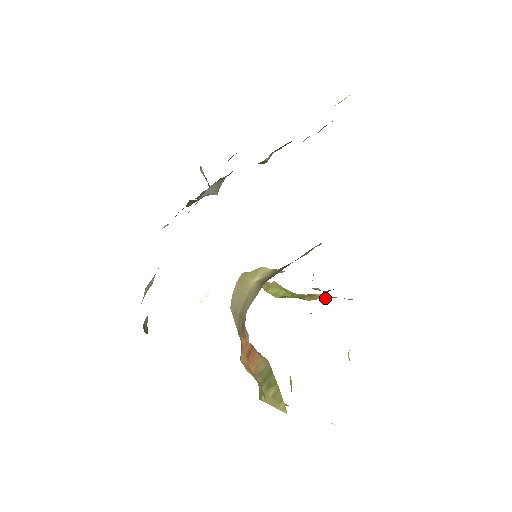
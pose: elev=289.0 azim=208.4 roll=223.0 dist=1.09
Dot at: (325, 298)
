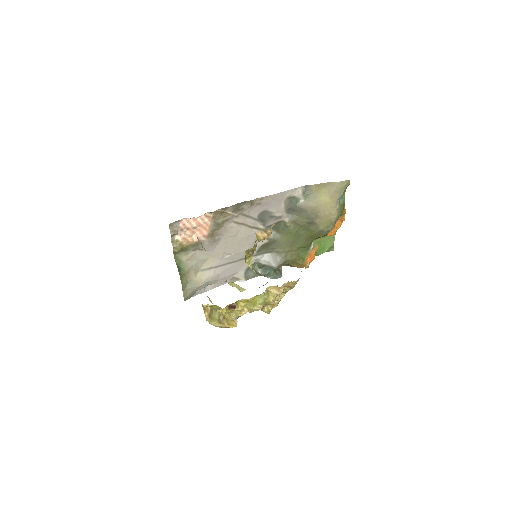
Dot at: occluded
